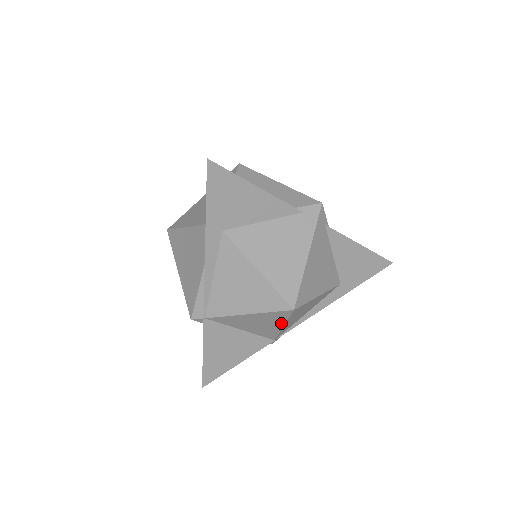
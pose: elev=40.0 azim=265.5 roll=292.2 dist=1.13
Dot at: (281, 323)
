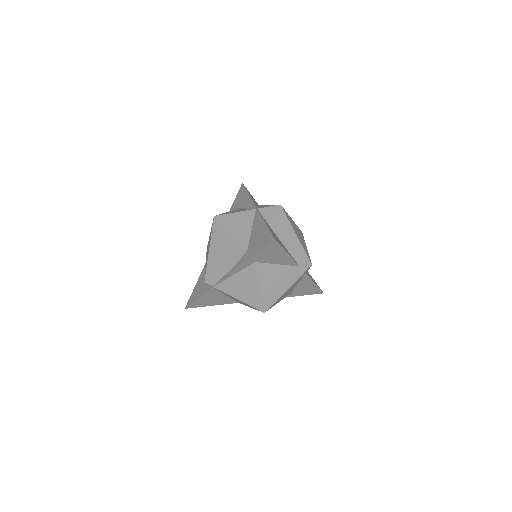
Dot at: (251, 307)
